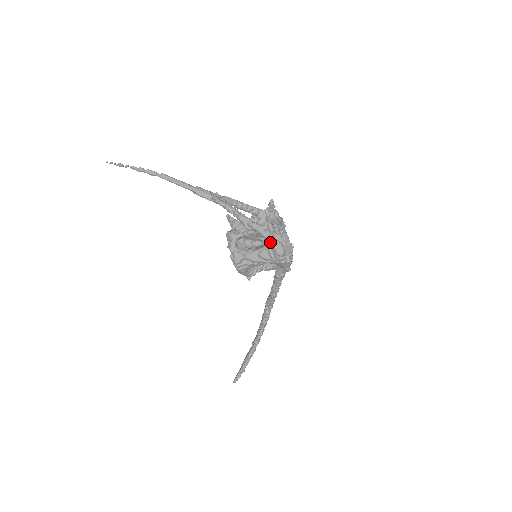
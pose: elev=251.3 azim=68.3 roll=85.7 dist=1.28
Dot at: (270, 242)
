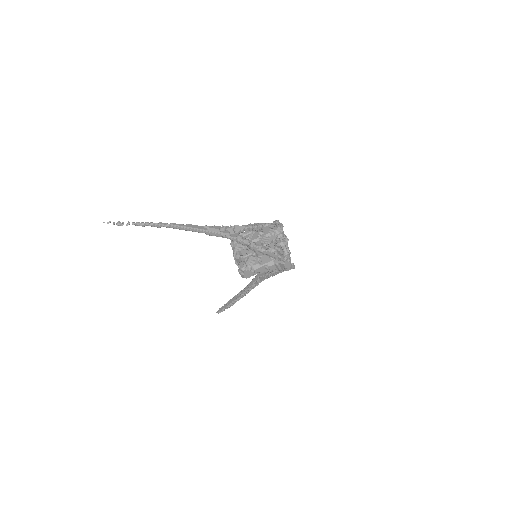
Dot at: (279, 260)
